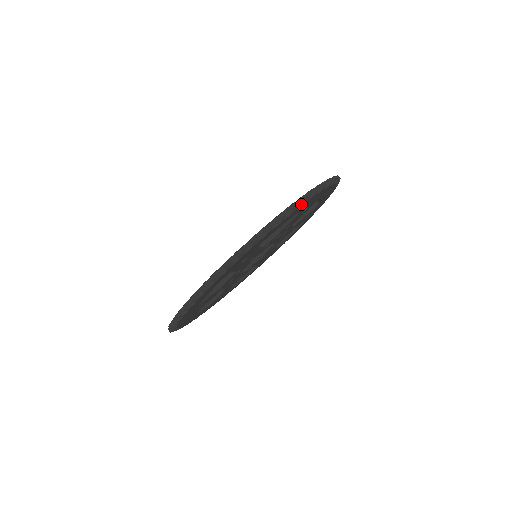
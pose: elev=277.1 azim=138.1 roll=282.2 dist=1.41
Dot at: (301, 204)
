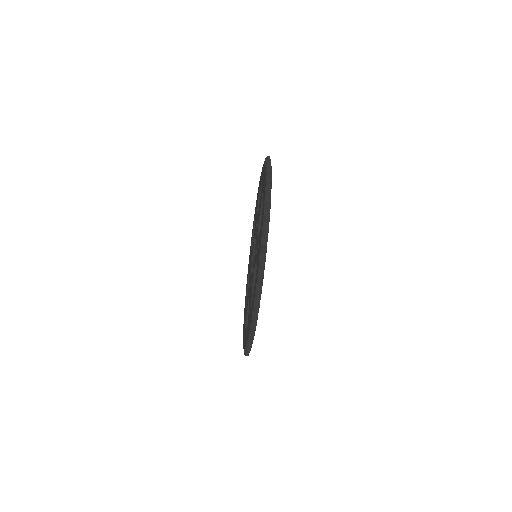
Dot at: (261, 284)
